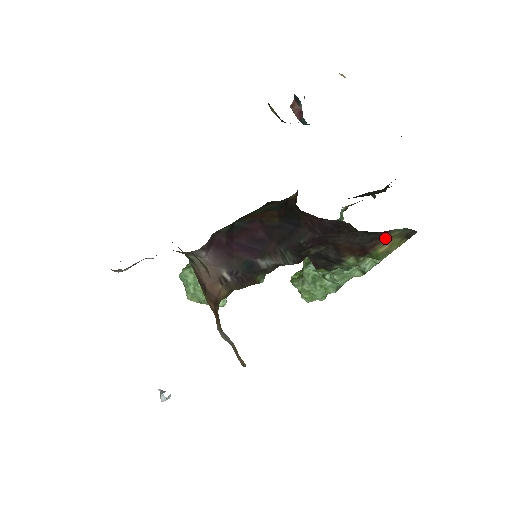
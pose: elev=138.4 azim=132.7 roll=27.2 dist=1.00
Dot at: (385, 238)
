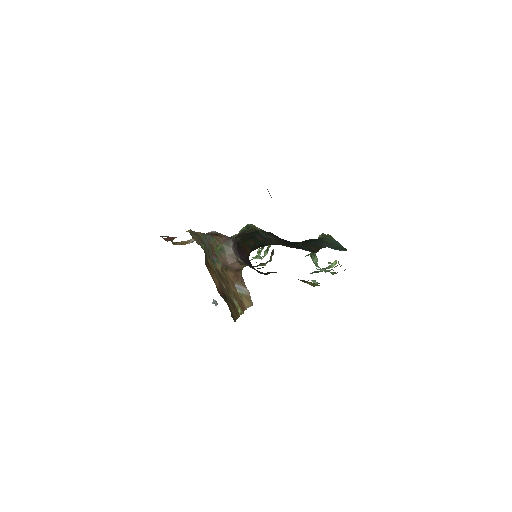
Dot at: (307, 281)
